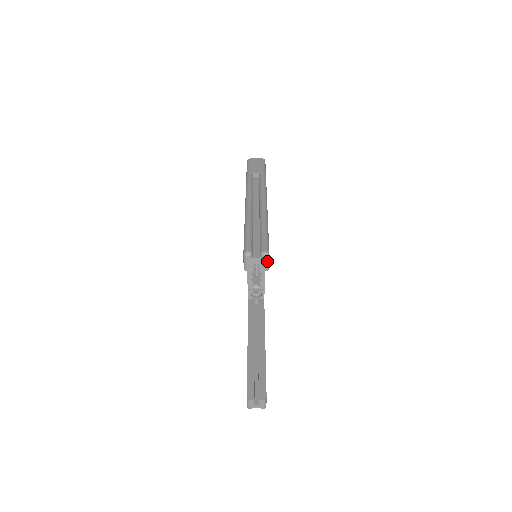
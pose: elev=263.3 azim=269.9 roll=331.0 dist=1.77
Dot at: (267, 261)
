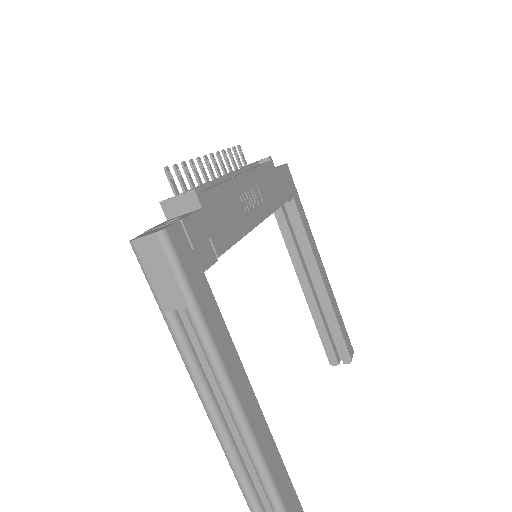
Dot at: out of frame
